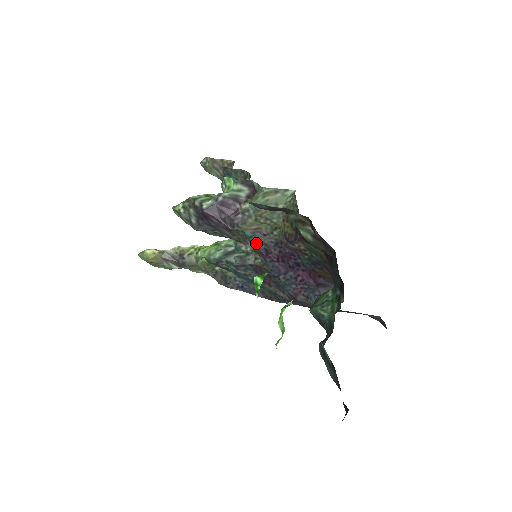
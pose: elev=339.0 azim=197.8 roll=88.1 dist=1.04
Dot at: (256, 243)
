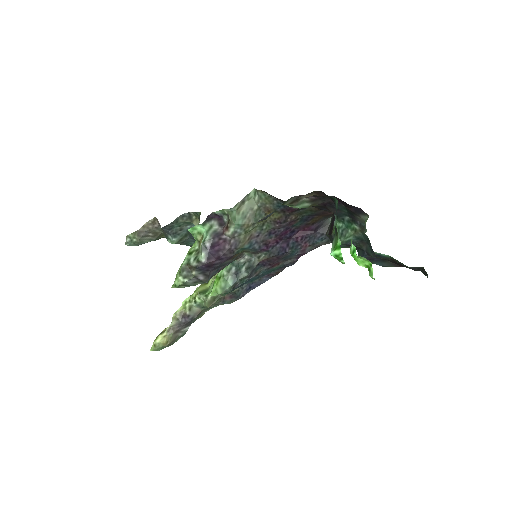
Dot at: (255, 247)
